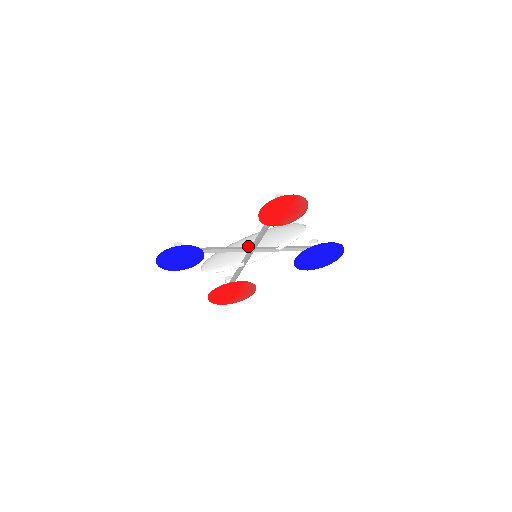
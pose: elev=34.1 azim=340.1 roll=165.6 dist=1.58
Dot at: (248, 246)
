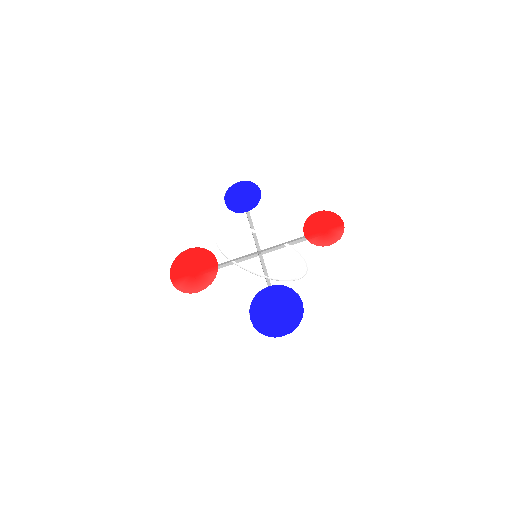
Dot at: (259, 253)
